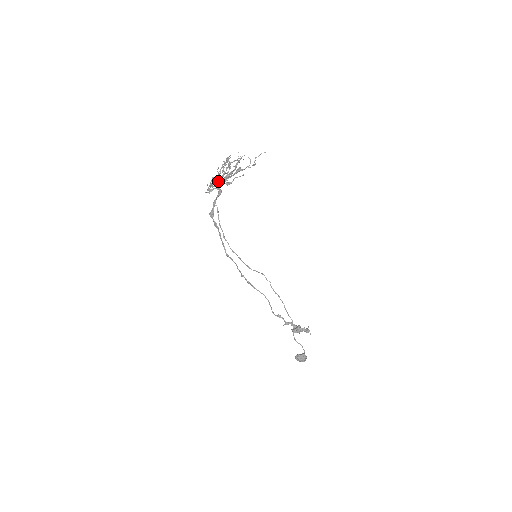
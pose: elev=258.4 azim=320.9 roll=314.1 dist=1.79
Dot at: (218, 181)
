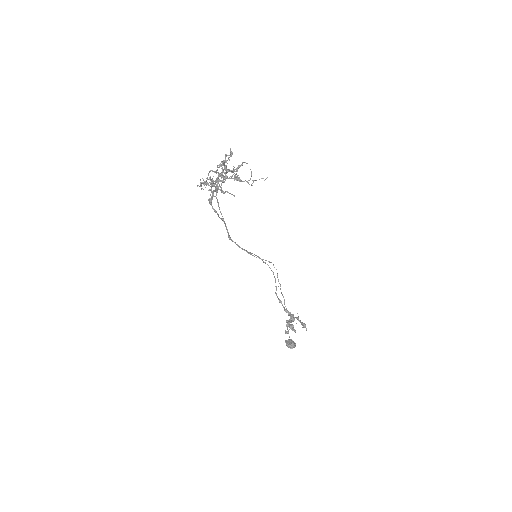
Dot at: (212, 181)
